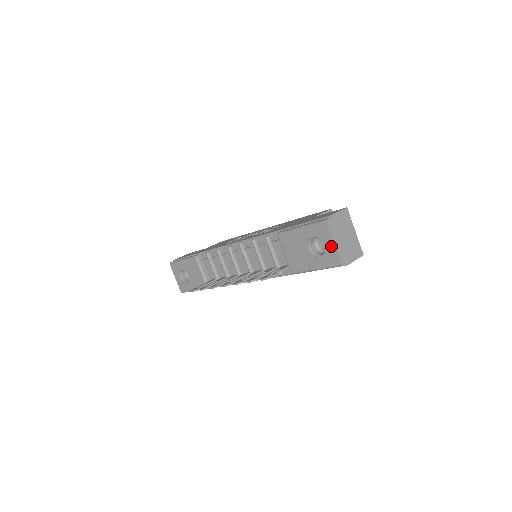
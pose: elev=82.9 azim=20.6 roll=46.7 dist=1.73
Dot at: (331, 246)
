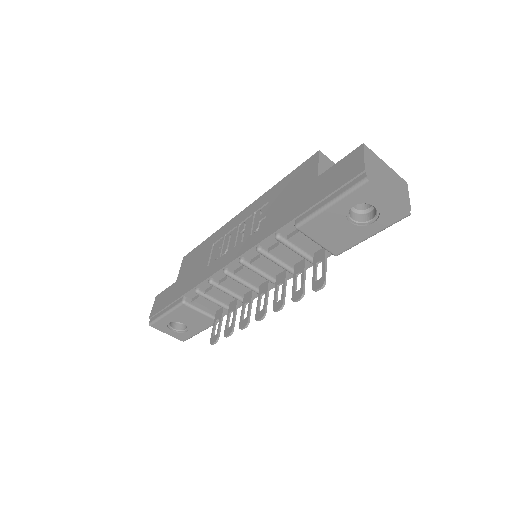
Dot at: (385, 204)
